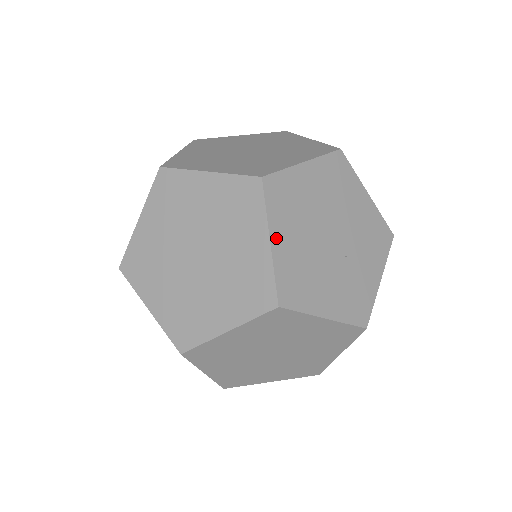
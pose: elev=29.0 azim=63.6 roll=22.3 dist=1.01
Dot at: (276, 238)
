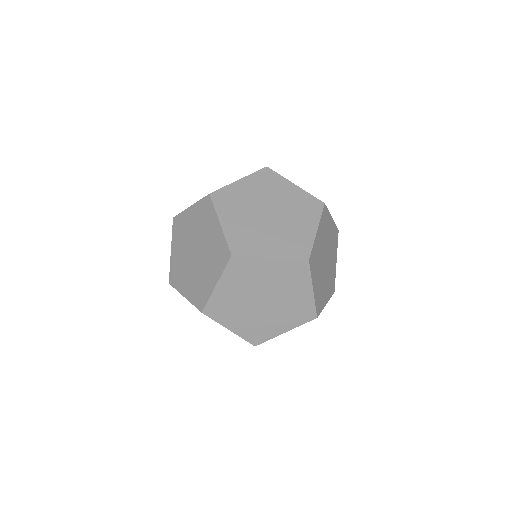
Dot at: (318, 232)
